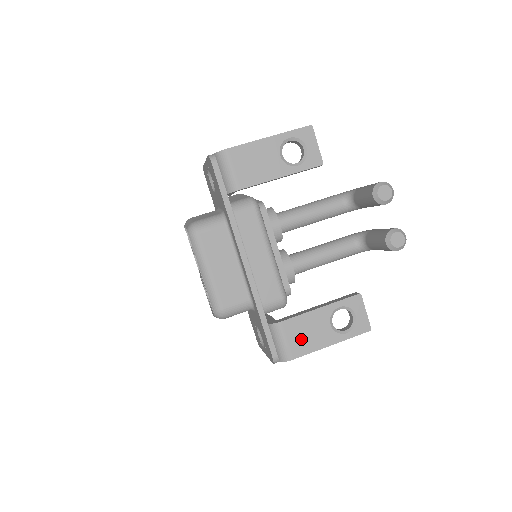
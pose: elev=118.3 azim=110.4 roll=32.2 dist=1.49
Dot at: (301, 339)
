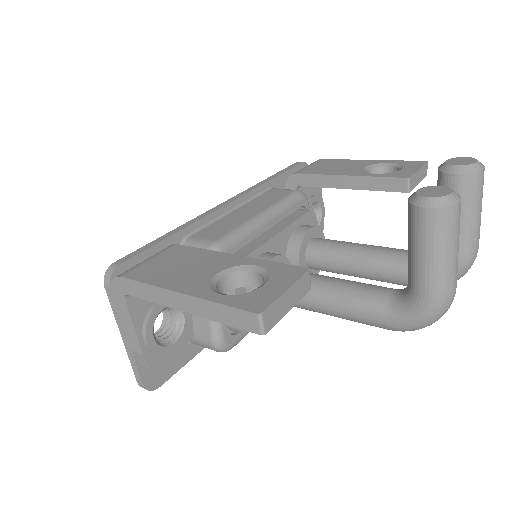
Dot at: (164, 266)
